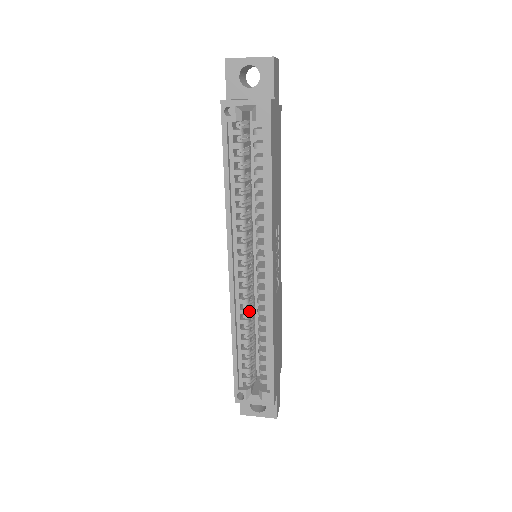
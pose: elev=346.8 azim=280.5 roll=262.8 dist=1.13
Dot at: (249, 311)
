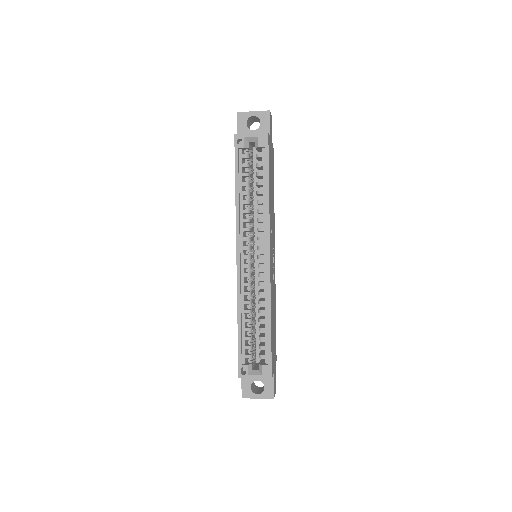
Dot at: (251, 294)
